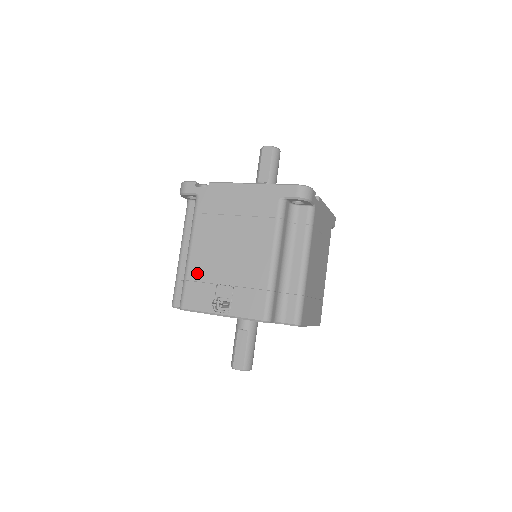
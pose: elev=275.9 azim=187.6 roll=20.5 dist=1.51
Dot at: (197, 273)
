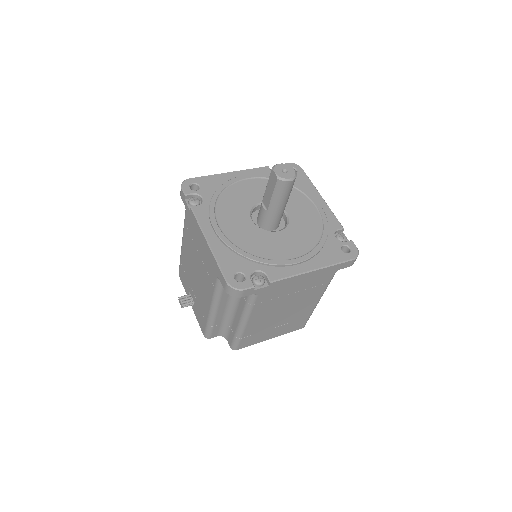
Dot at: (184, 264)
